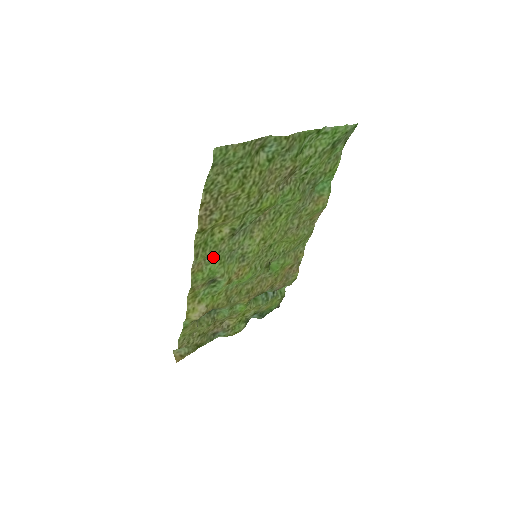
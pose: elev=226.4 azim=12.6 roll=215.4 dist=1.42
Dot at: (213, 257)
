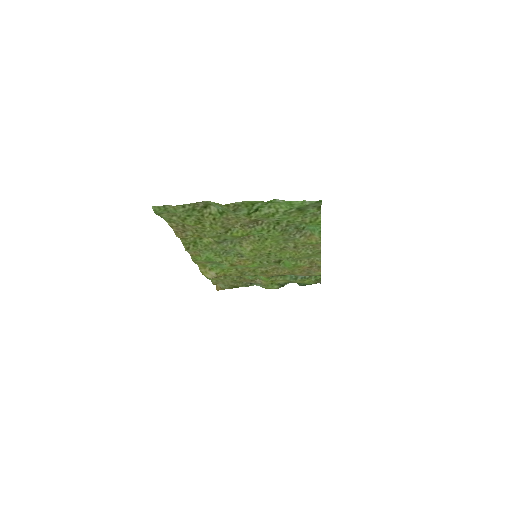
Dot at: (207, 251)
